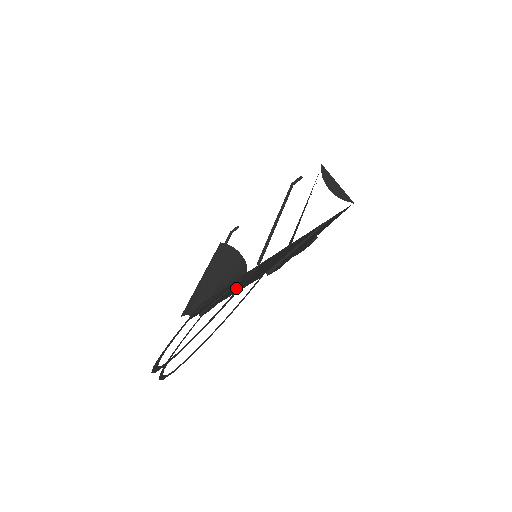
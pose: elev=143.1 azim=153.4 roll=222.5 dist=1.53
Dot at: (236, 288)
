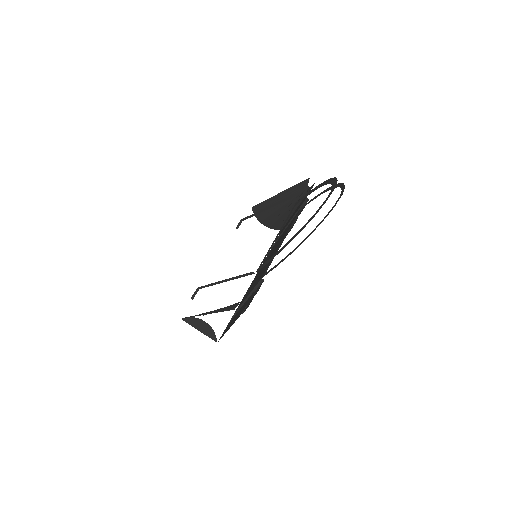
Dot at: occluded
